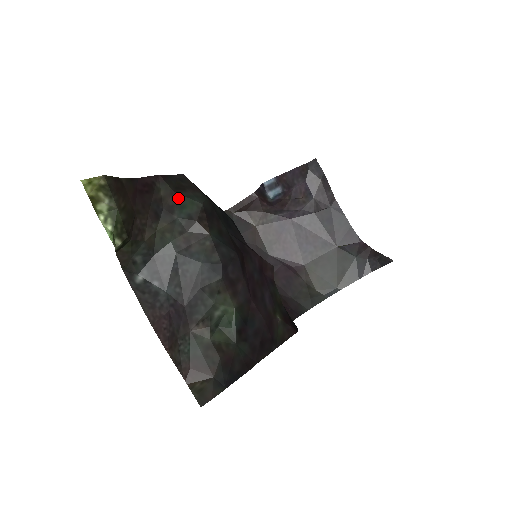
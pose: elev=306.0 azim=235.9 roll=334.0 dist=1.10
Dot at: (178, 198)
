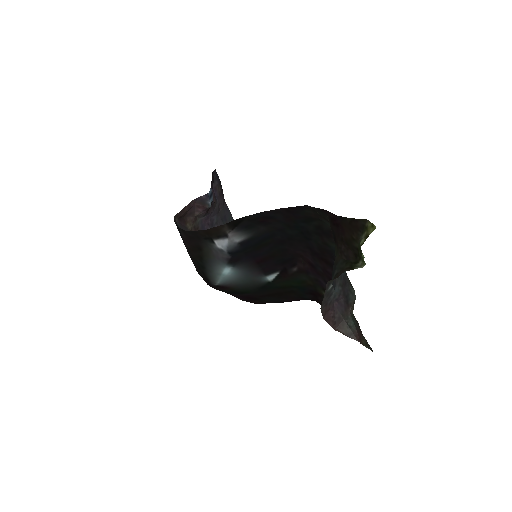
Dot at: occluded
